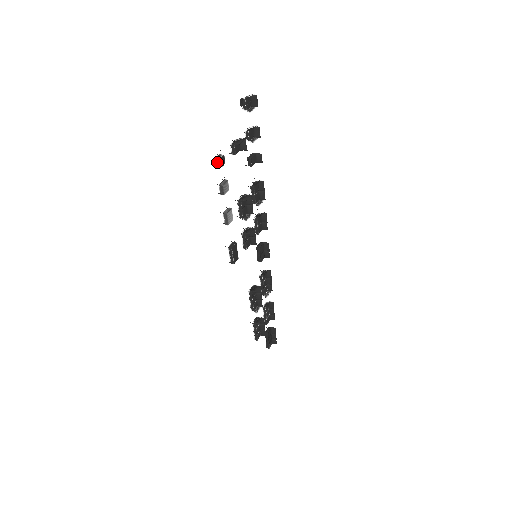
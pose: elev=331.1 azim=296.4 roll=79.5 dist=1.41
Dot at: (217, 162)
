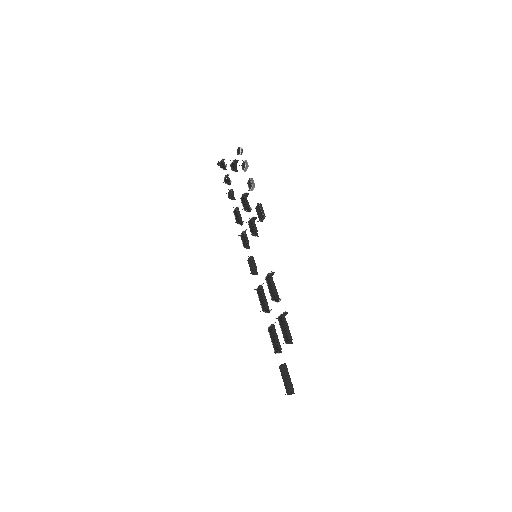
Dot at: (241, 147)
